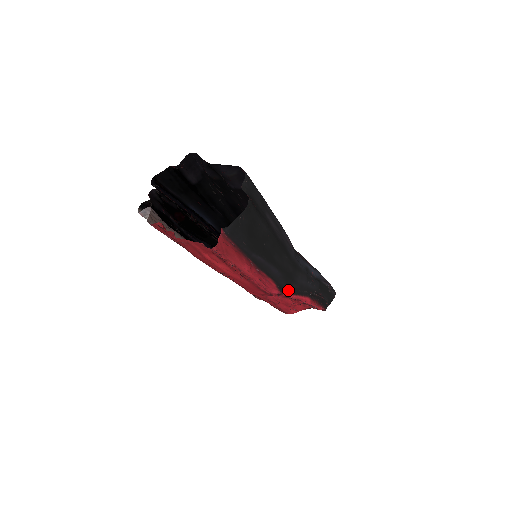
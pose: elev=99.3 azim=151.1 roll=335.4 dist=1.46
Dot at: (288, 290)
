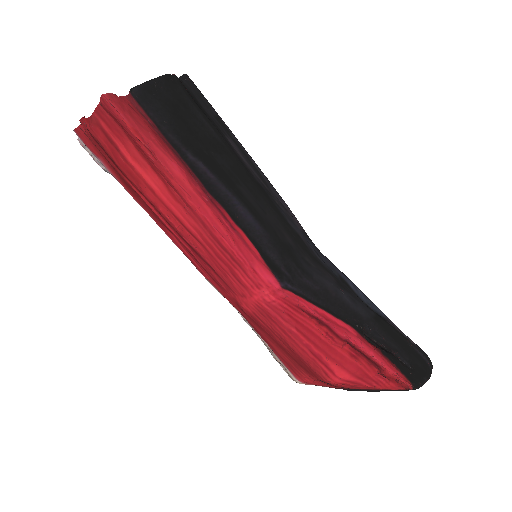
Dot at: (295, 286)
